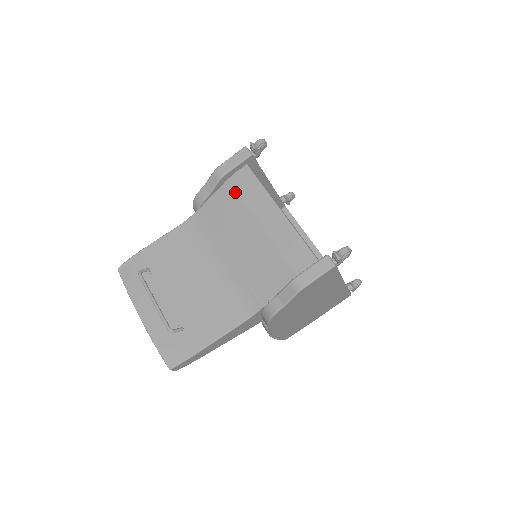
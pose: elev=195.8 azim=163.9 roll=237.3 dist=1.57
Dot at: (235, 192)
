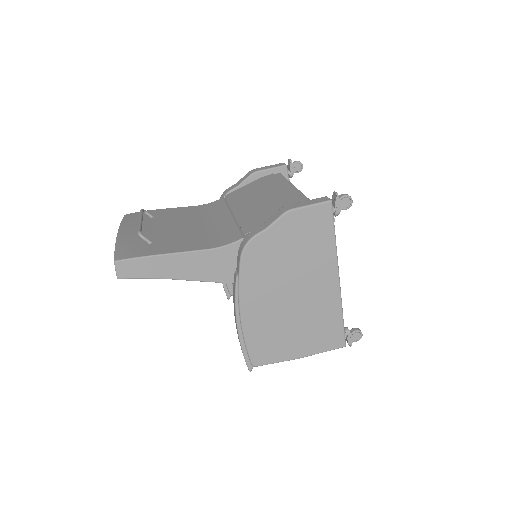
Dot at: (261, 183)
